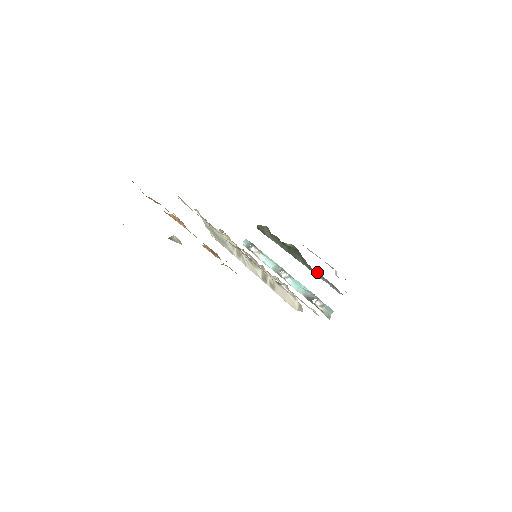
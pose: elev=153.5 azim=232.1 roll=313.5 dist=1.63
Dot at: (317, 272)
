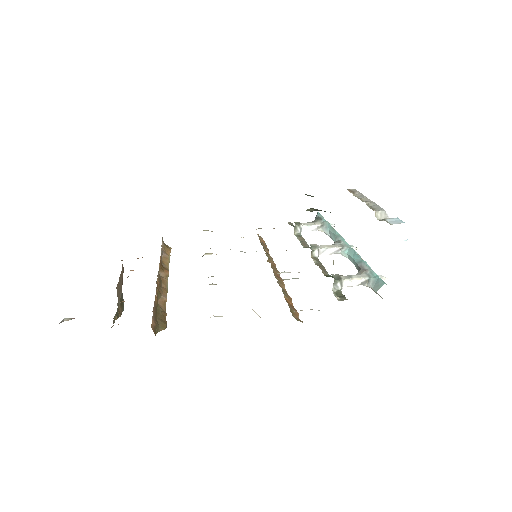
Dot at: occluded
